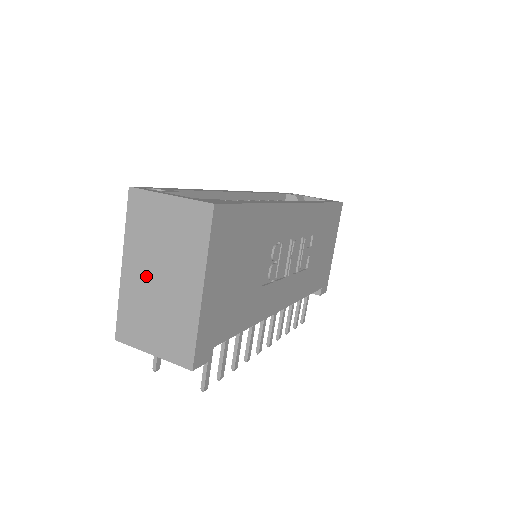
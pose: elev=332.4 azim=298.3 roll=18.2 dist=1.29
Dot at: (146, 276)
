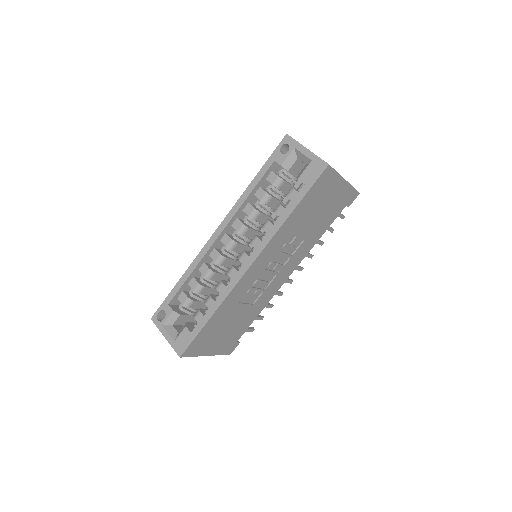
Dot at: occluded
